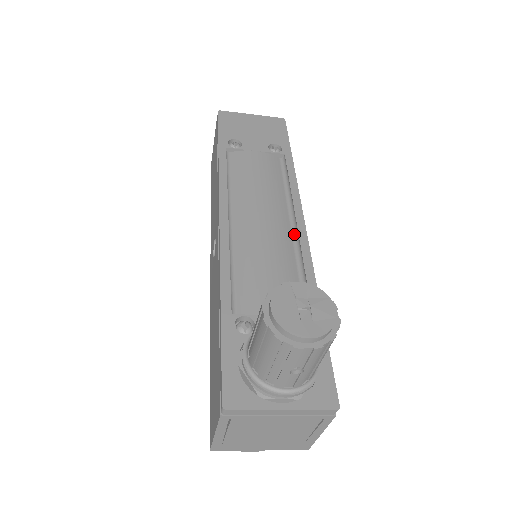
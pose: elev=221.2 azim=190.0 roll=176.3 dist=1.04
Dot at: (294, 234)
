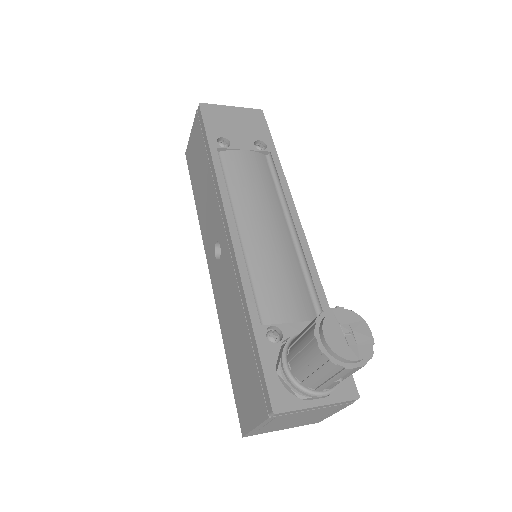
Dot at: (294, 237)
